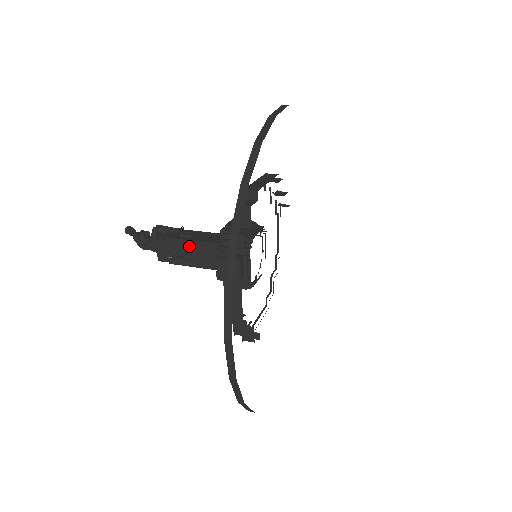
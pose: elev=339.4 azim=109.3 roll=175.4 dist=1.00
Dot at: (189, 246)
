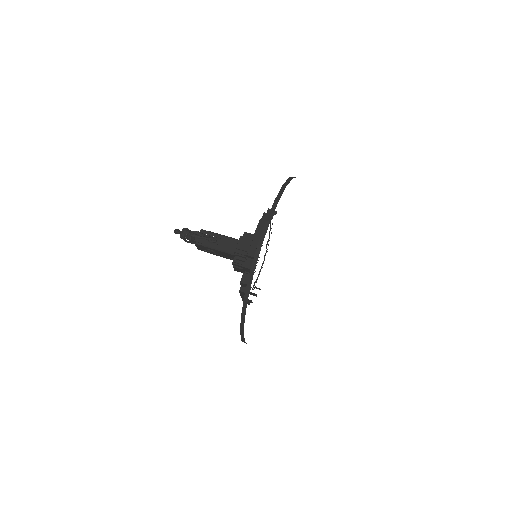
Dot at: (216, 251)
